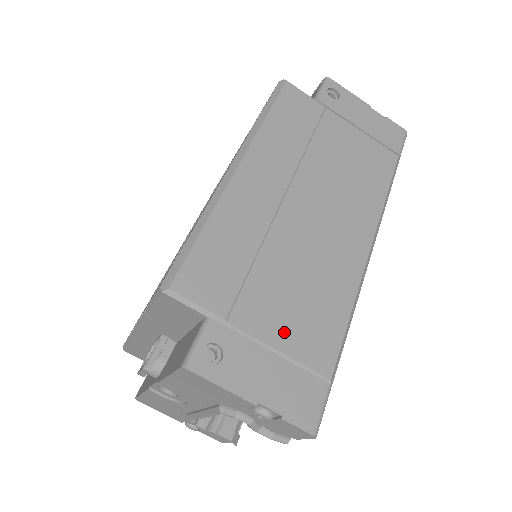
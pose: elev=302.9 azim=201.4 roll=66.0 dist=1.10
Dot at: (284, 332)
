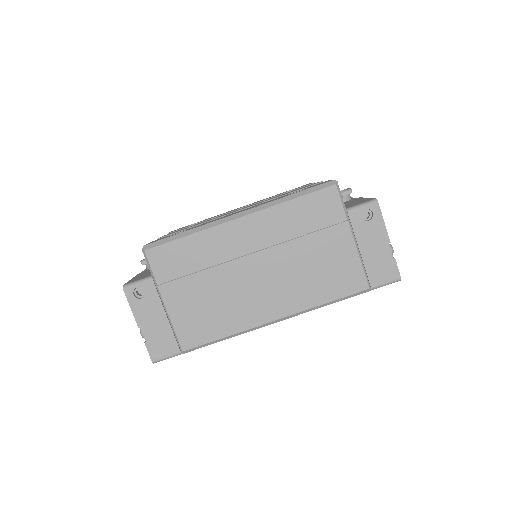
Dot at: (181, 314)
